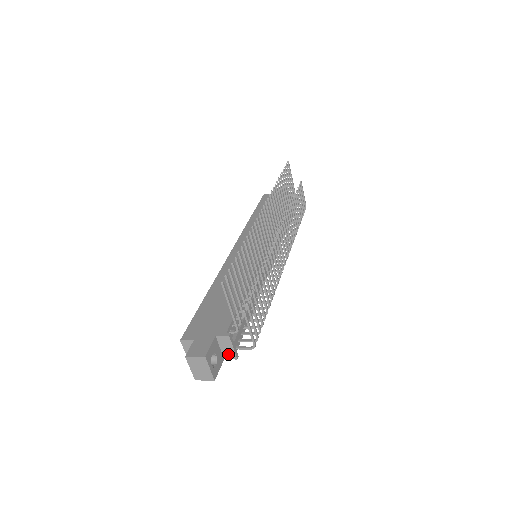
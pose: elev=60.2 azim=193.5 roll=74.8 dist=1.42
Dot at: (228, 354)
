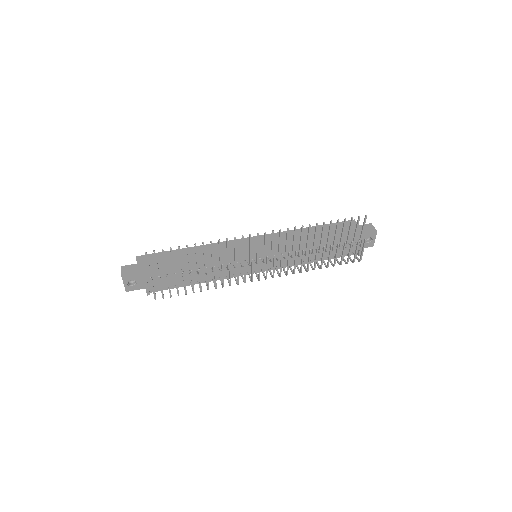
Dot at: occluded
